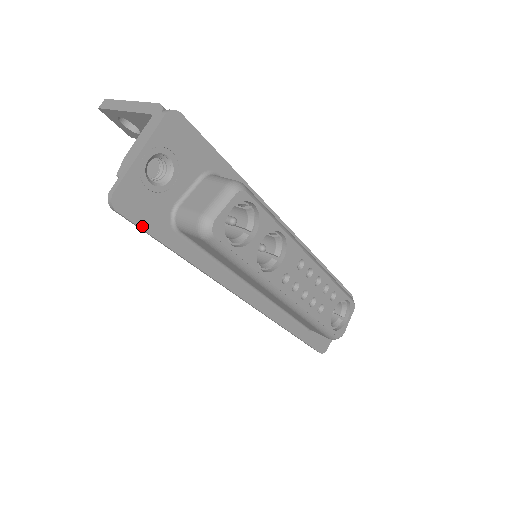
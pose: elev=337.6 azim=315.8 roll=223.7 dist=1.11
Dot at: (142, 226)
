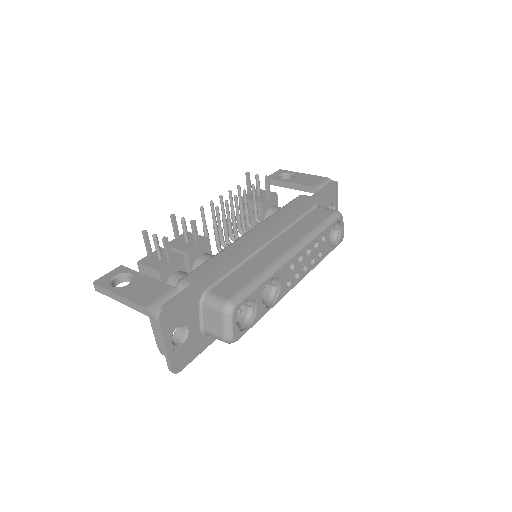
Dot at: (195, 356)
